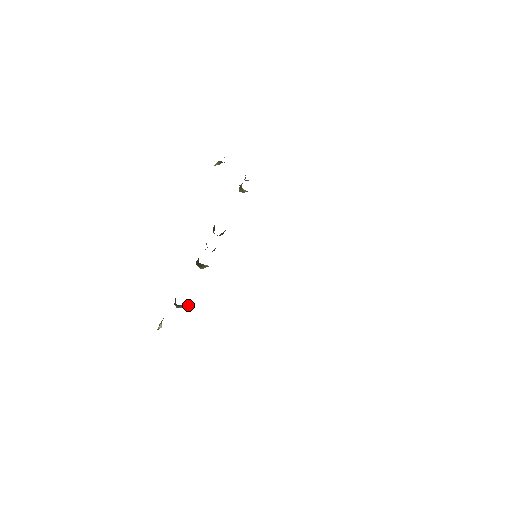
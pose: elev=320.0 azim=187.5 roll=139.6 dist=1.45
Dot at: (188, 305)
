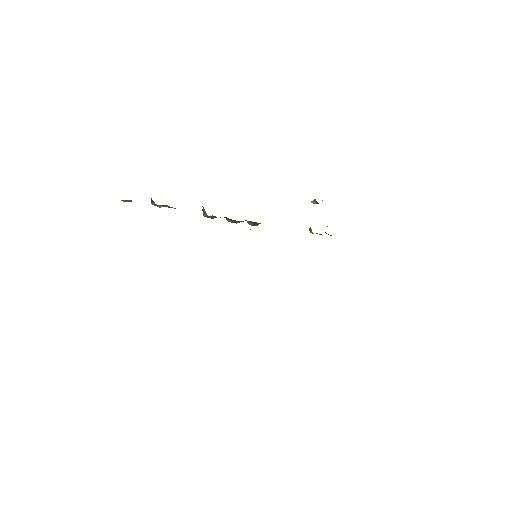
Dot at: (157, 205)
